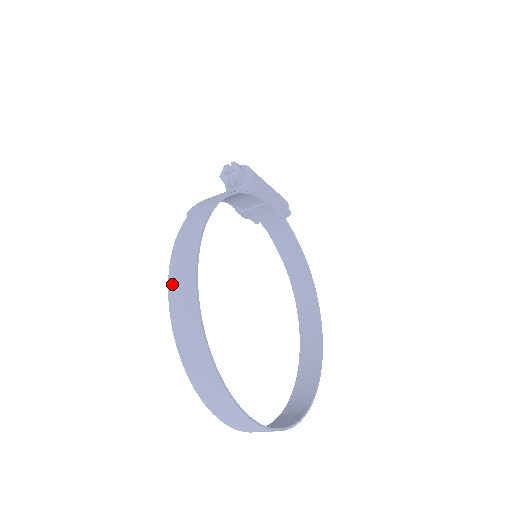
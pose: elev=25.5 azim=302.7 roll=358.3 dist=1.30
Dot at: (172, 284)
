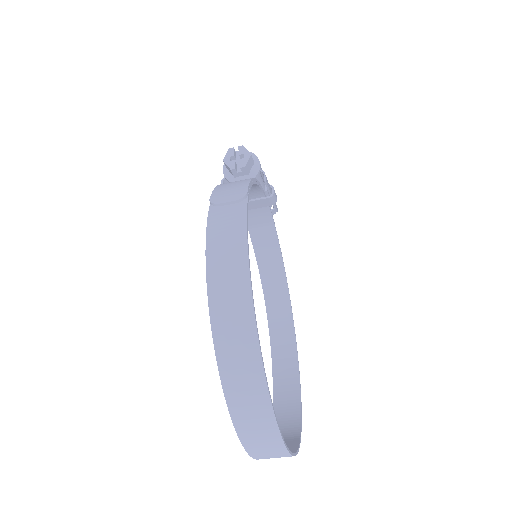
Dot at: (213, 288)
